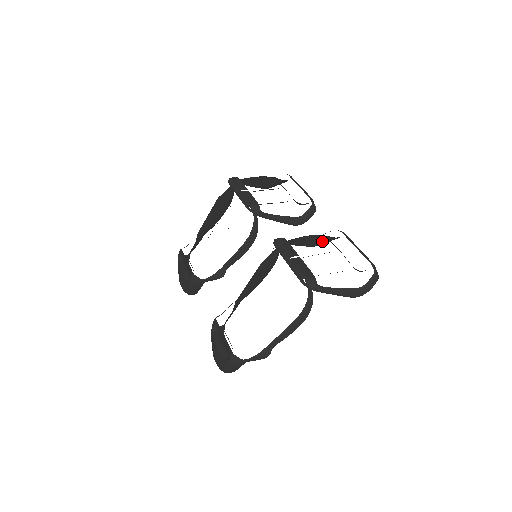
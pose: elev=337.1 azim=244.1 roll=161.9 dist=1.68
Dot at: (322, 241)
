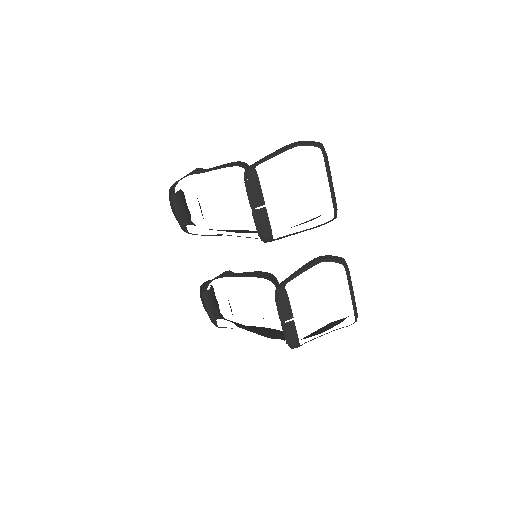
Dot at: occluded
